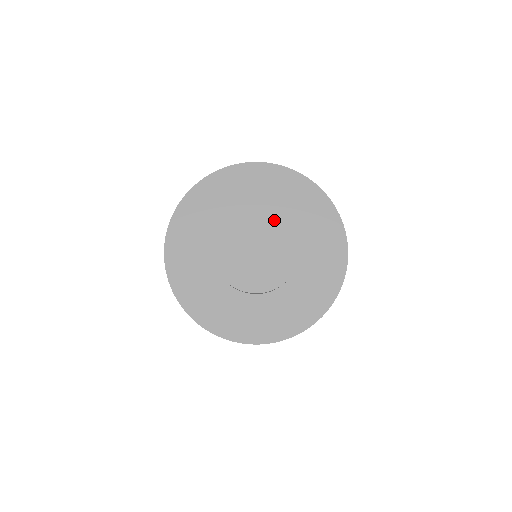
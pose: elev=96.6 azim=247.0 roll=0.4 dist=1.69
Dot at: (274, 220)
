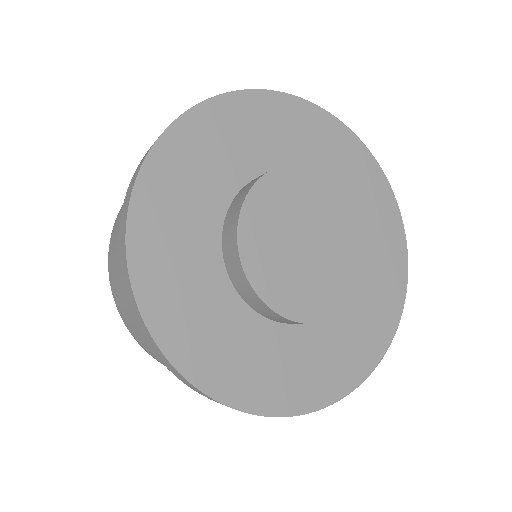
Dot at: (349, 215)
